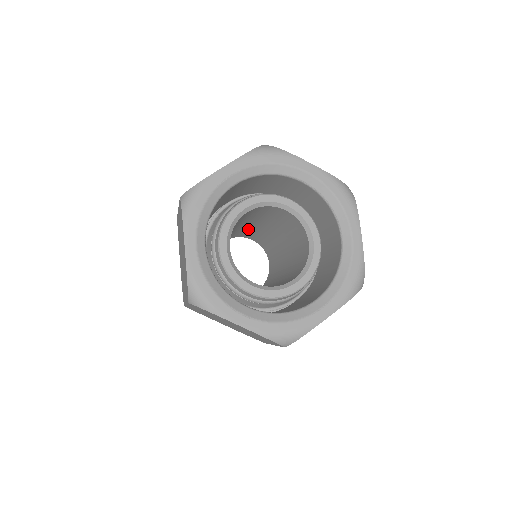
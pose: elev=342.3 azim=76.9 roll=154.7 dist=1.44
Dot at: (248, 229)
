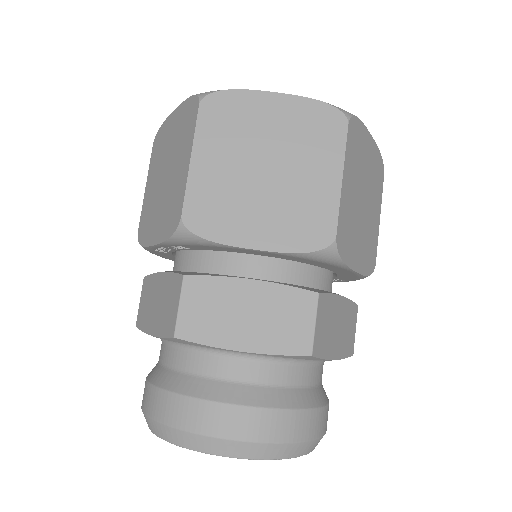
Dot at: occluded
